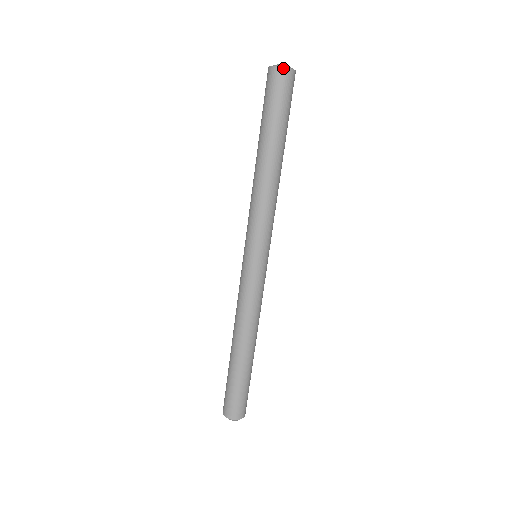
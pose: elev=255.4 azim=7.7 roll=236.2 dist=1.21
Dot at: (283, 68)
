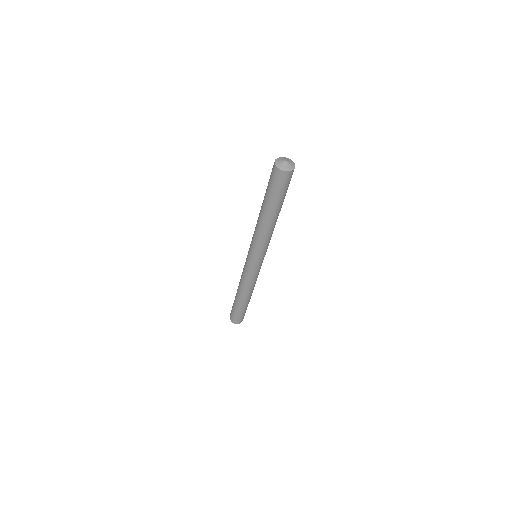
Dot at: (292, 171)
